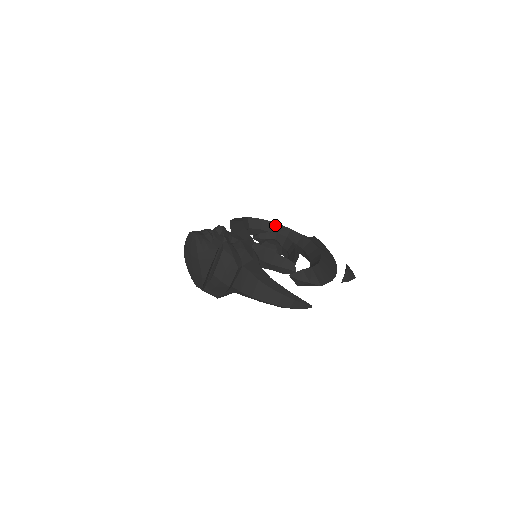
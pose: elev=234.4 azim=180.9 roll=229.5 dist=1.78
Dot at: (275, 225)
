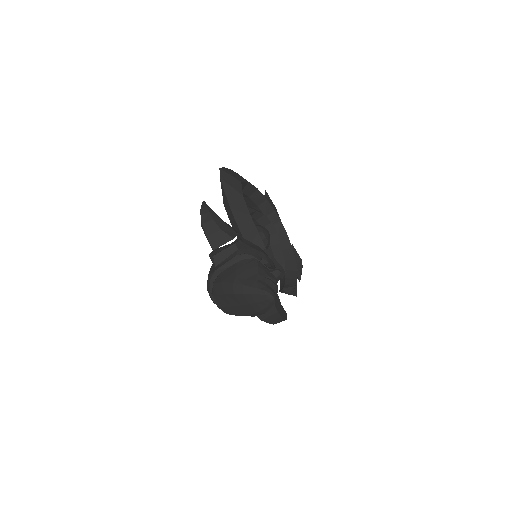
Dot at: (255, 190)
